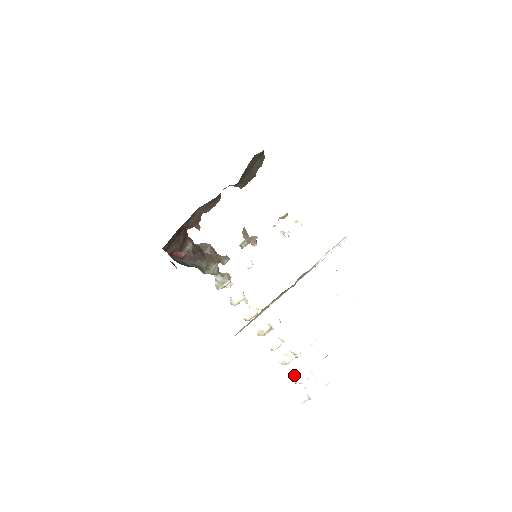
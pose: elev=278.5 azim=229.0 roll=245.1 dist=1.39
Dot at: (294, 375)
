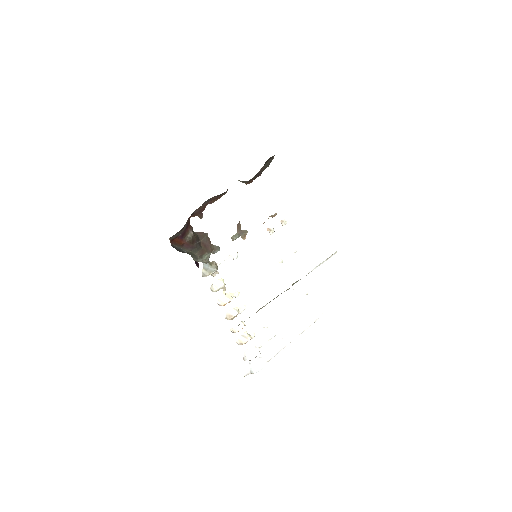
Dot at: (245, 353)
